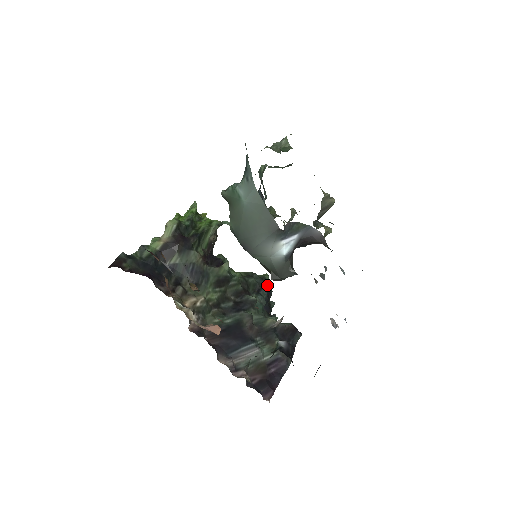
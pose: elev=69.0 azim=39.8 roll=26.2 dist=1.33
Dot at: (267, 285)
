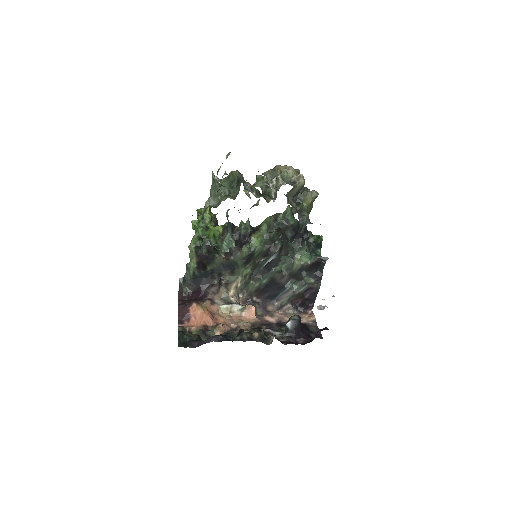
Dot at: (289, 225)
